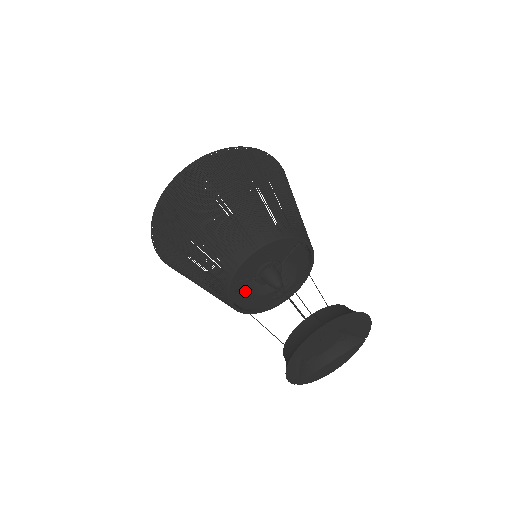
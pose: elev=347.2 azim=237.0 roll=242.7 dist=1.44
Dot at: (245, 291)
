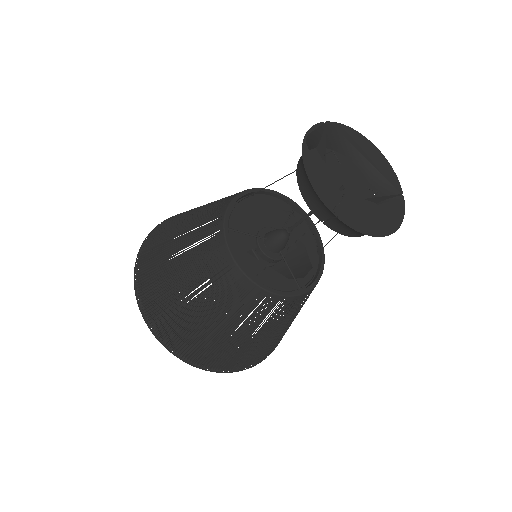
Dot at: occluded
